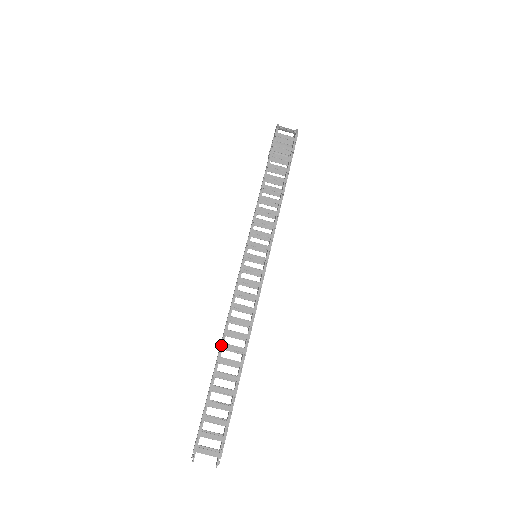
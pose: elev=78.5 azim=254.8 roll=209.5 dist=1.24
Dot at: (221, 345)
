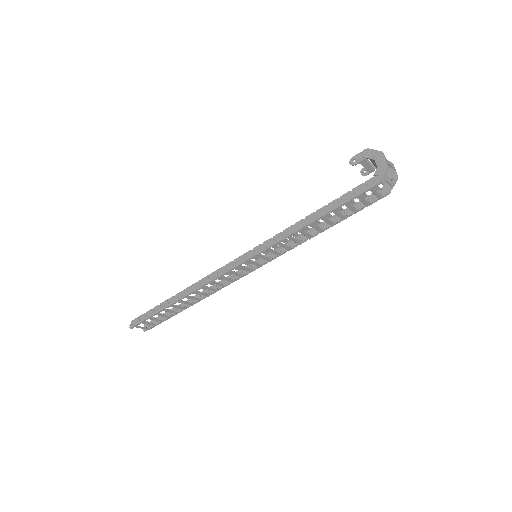
Dot at: (186, 296)
